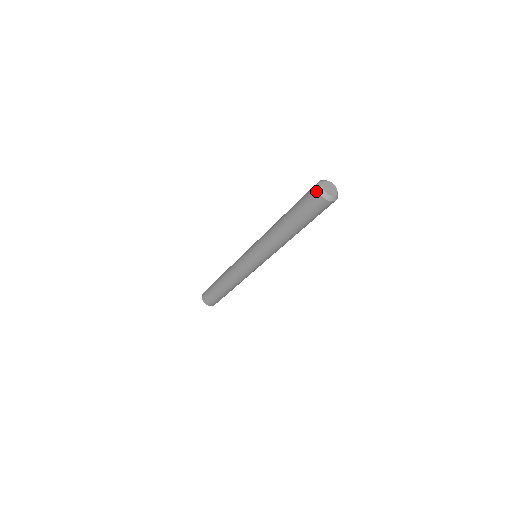
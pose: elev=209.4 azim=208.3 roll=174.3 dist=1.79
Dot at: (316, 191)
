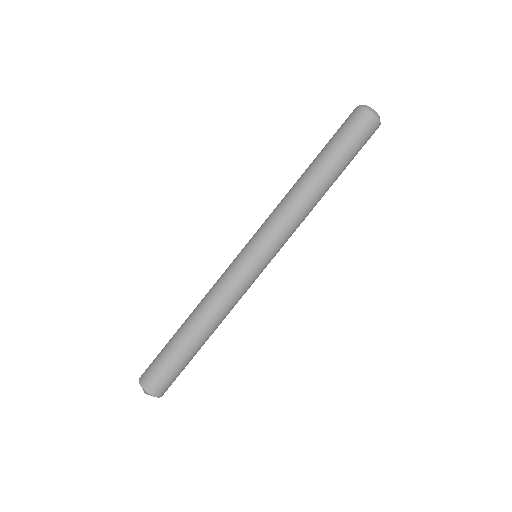
Dot at: (357, 108)
